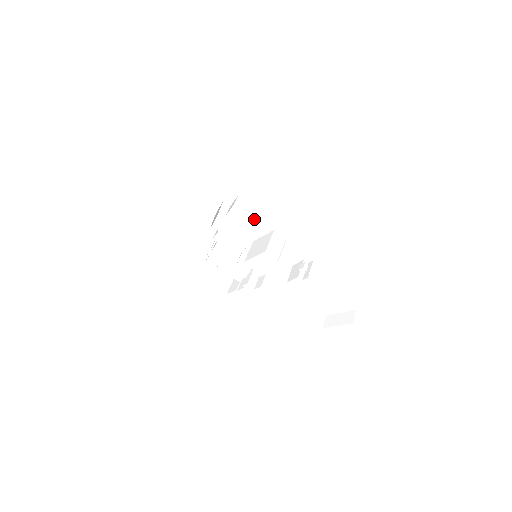
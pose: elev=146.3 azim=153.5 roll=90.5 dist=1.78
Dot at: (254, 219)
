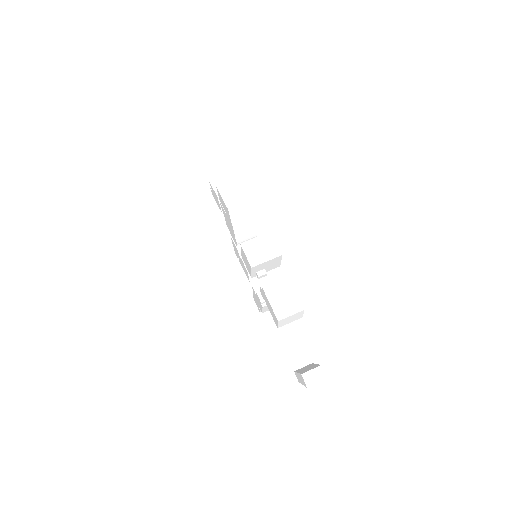
Dot at: (225, 203)
